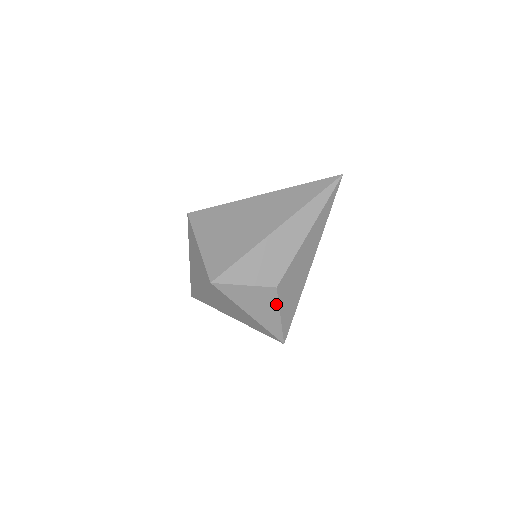
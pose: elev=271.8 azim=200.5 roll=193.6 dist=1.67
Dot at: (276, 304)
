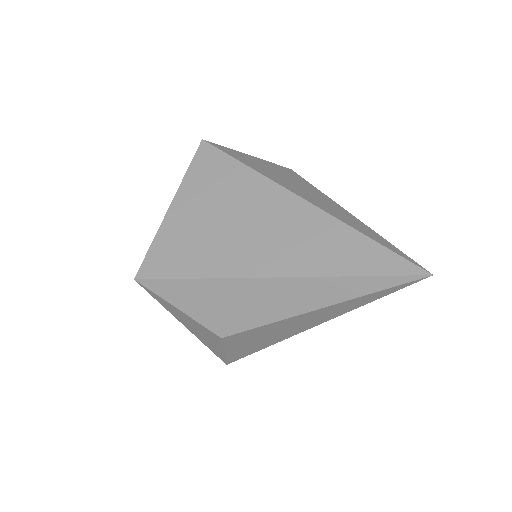
Dot at: (220, 344)
